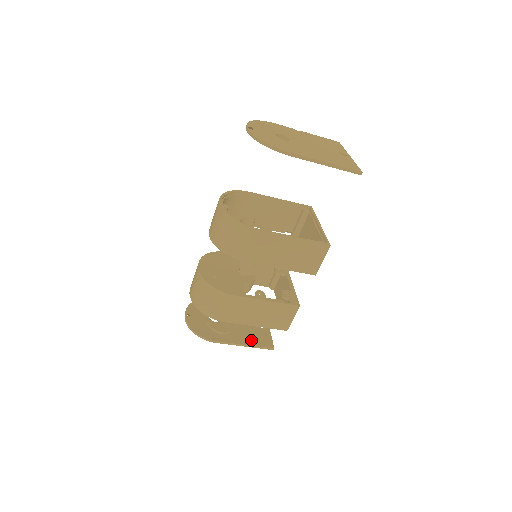
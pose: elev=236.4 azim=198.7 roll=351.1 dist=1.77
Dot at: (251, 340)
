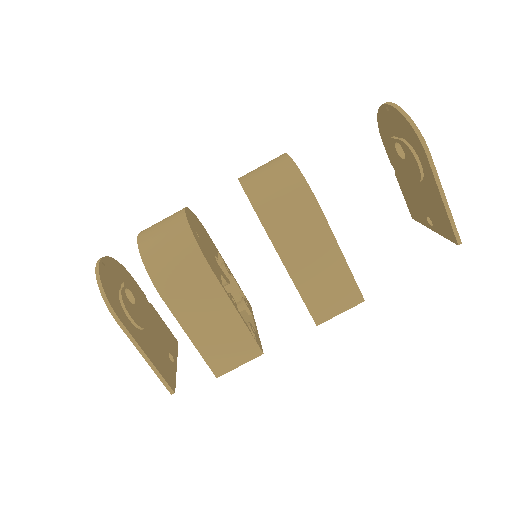
Dot at: (156, 359)
